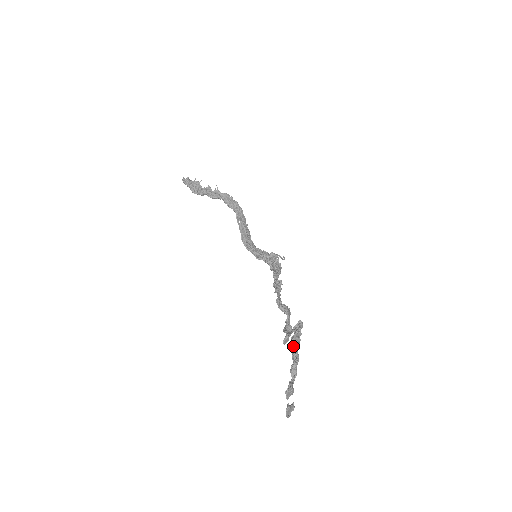
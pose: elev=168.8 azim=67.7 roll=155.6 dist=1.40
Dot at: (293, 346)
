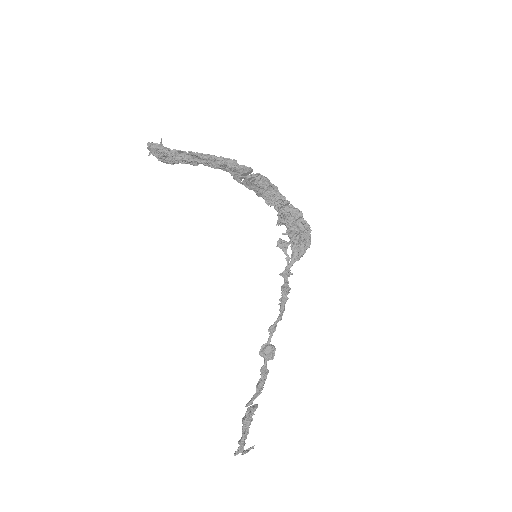
Dot at: (242, 427)
